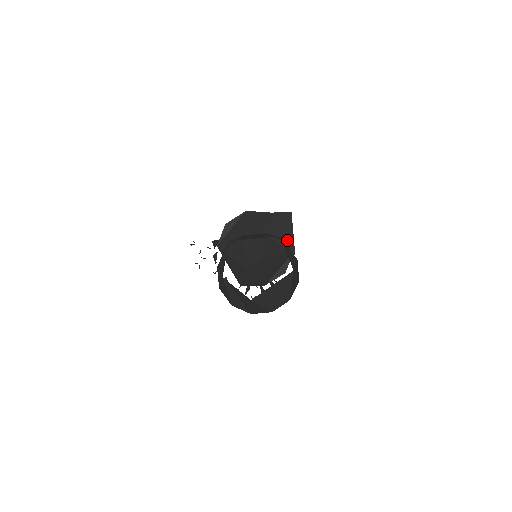
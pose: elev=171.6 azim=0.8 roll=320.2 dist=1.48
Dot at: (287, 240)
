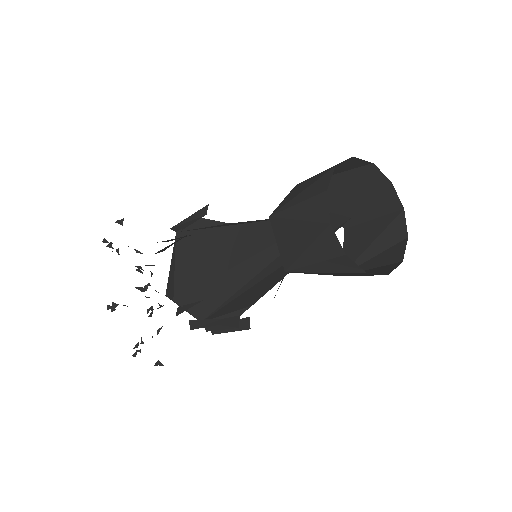
Dot at: occluded
